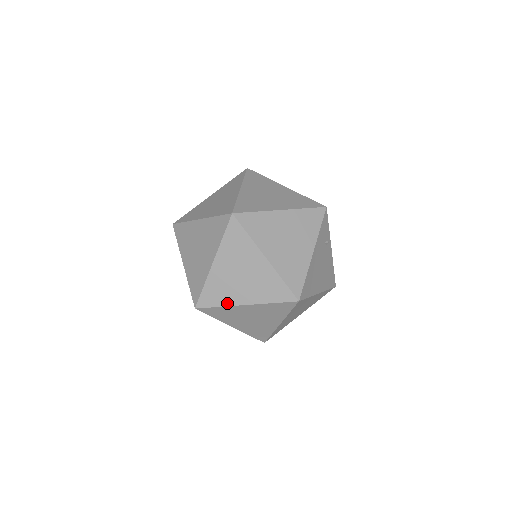
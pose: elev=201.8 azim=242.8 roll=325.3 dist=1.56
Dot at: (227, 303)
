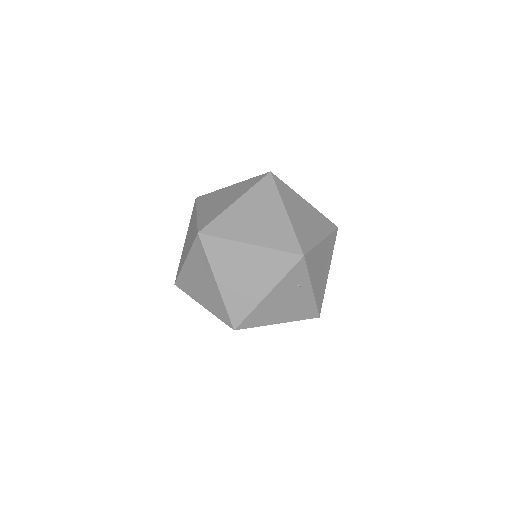
Dot at: (192, 296)
